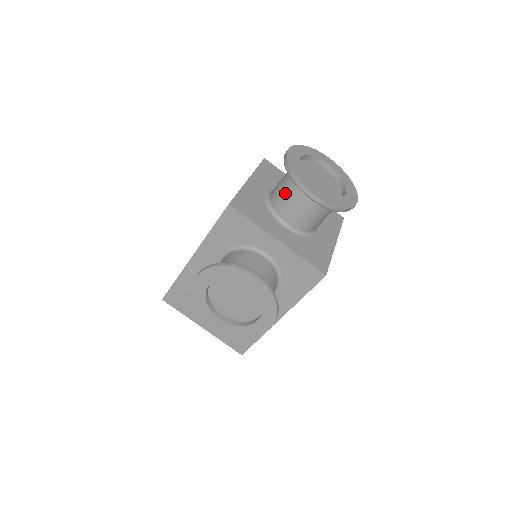
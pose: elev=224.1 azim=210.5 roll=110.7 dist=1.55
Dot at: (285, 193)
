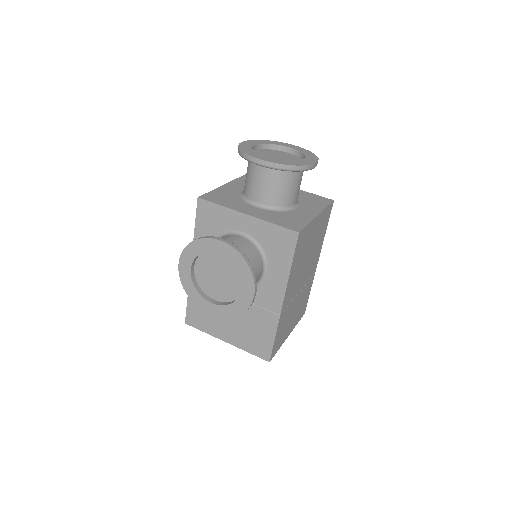
Dot at: (248, 177)
